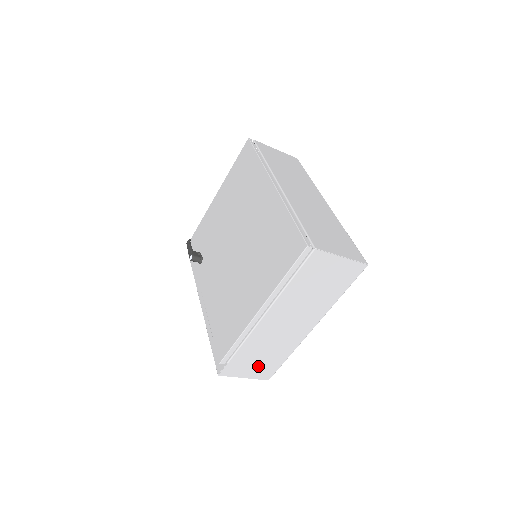
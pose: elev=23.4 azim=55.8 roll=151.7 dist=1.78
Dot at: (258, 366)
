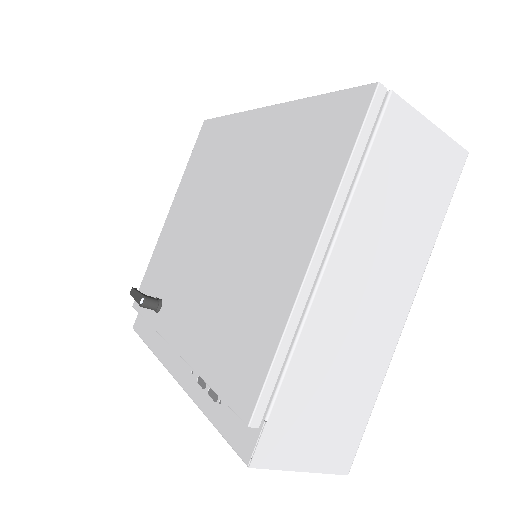
Dot at: (325, 430)
